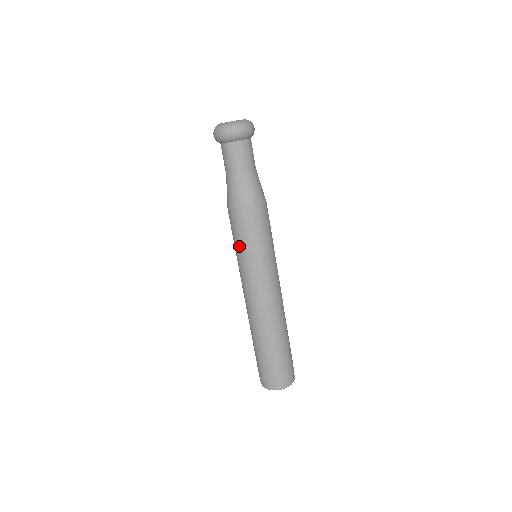
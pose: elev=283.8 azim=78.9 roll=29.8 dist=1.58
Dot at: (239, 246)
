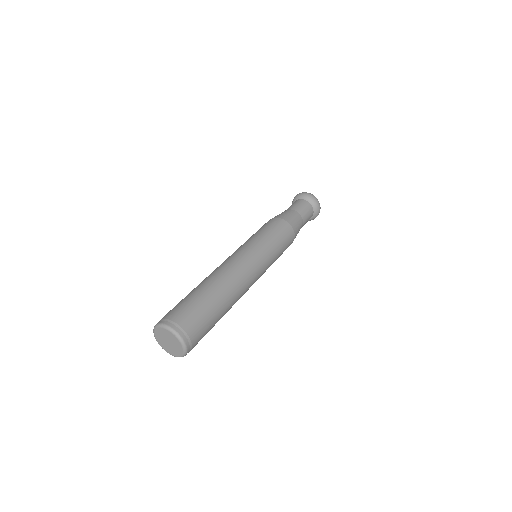
Dot at: (254, 234)
